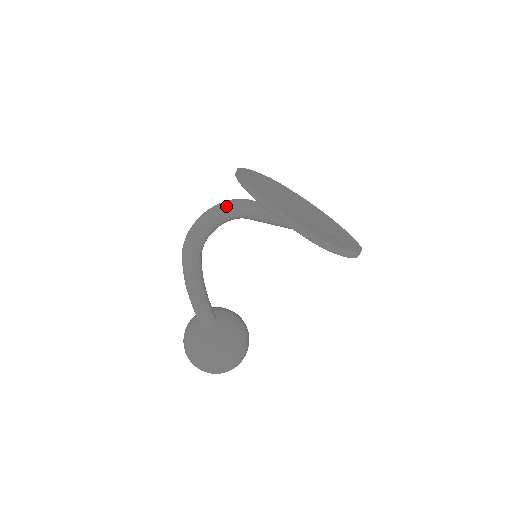
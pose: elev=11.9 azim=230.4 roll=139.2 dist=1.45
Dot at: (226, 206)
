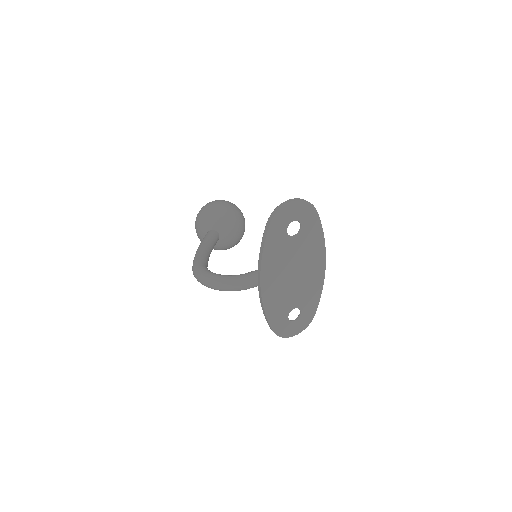
Dot at: (228, 290)
